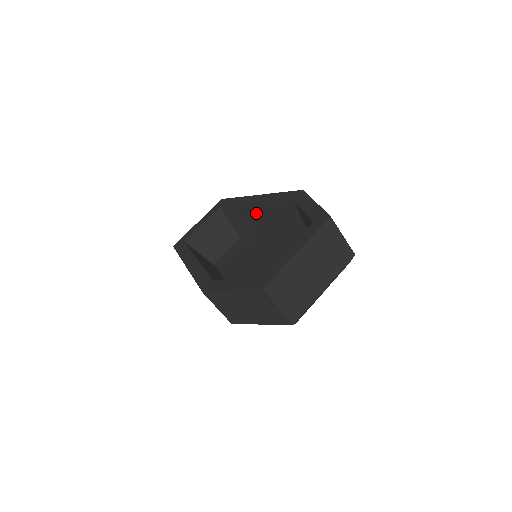
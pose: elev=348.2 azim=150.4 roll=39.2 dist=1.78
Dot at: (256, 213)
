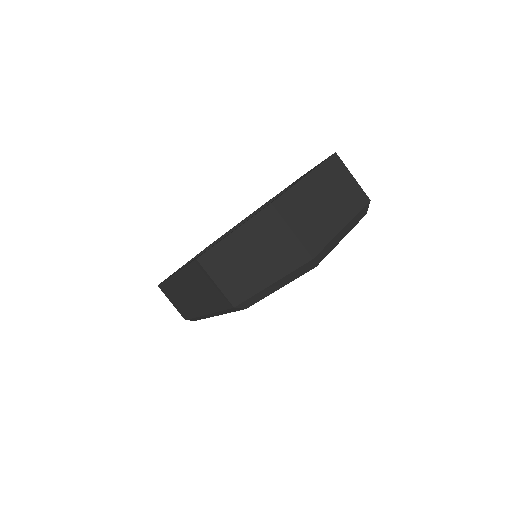
Dot at: occluded
